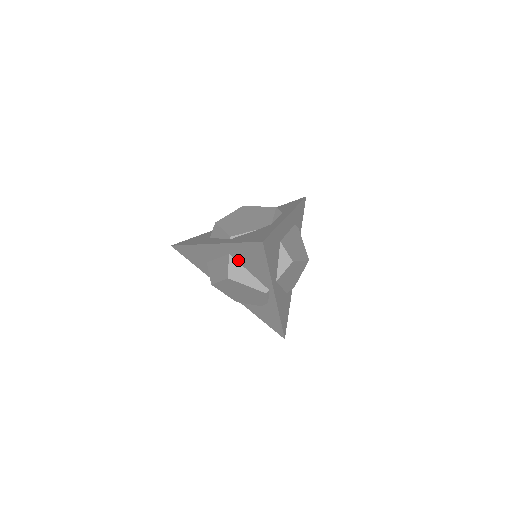
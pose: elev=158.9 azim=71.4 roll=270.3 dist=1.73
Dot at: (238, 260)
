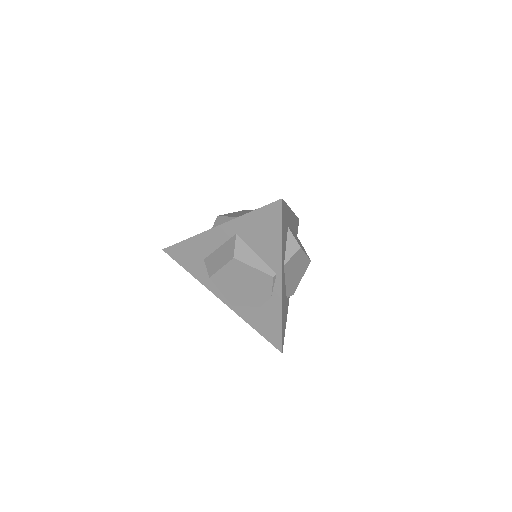
Dot at: (246, 240)
